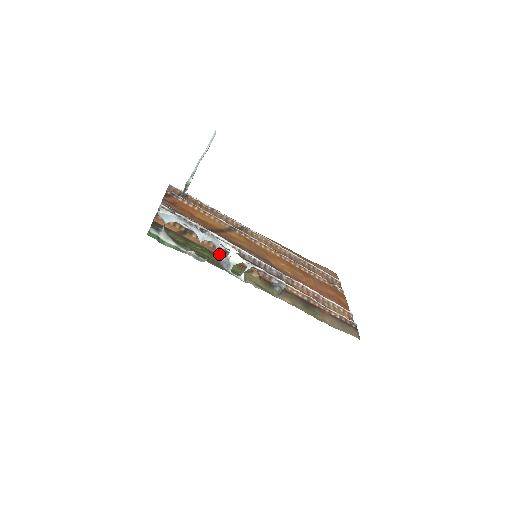
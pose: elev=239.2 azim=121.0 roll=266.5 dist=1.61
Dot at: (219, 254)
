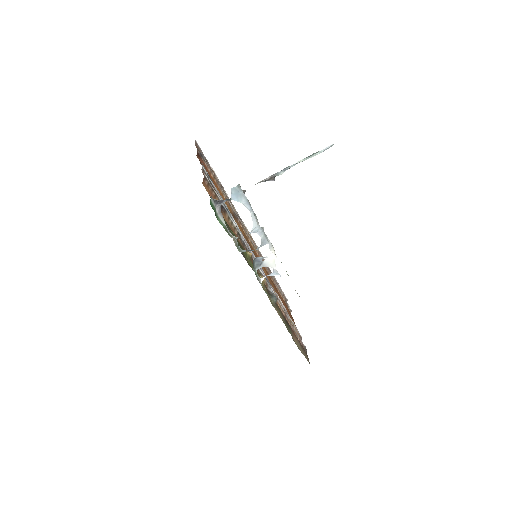
Dot at: (242, 245)
